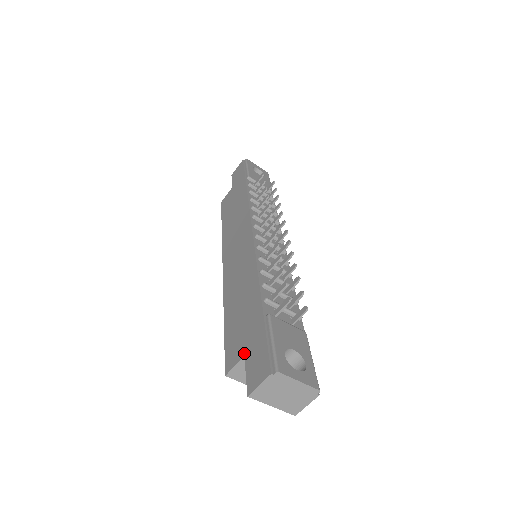
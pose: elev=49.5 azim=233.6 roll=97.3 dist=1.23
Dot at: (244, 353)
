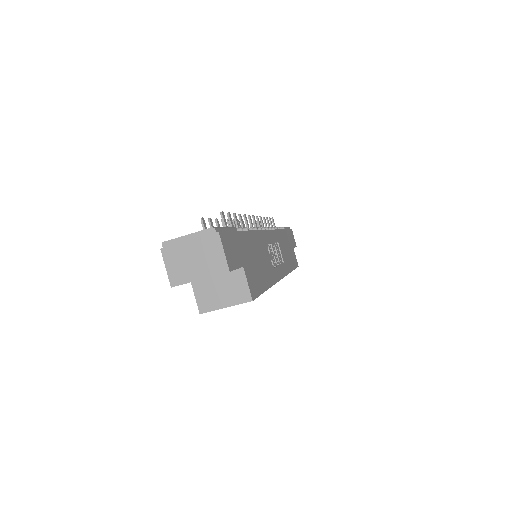
Dot at: occluded
